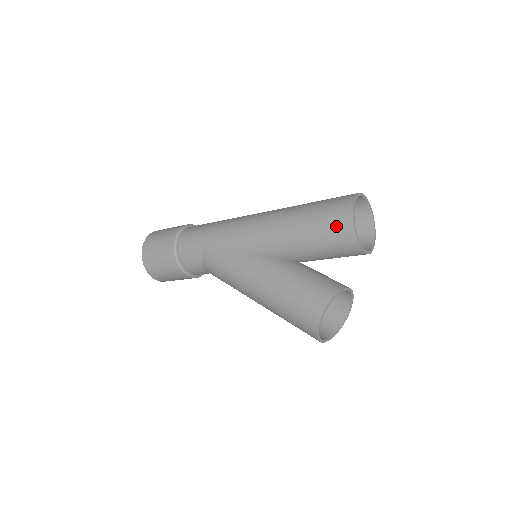
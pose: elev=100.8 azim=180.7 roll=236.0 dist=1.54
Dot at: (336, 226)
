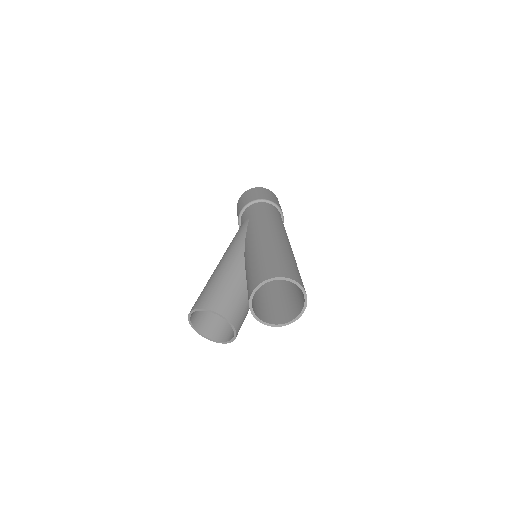
Dot at: (255, 278)
